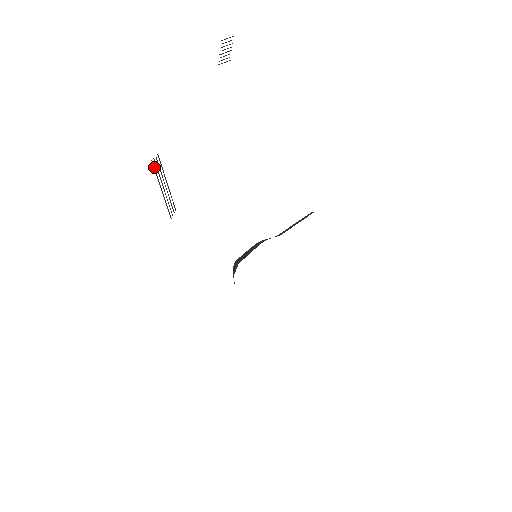
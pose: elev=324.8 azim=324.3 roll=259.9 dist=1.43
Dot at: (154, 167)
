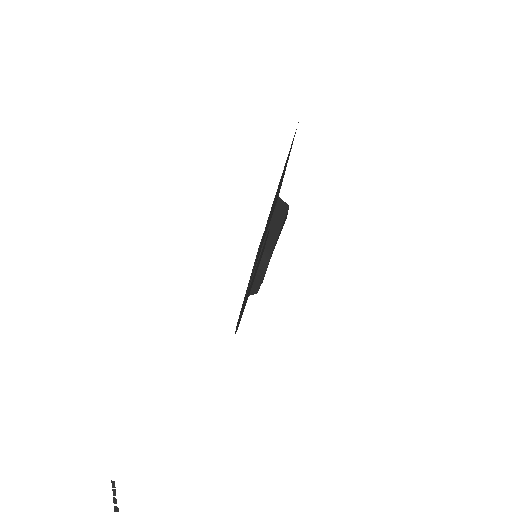
Dot at: occluded
